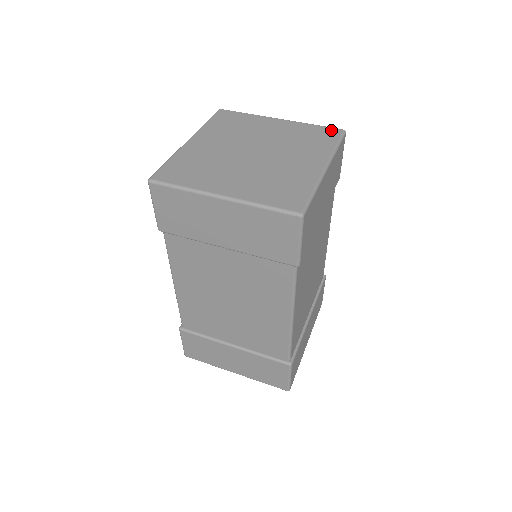
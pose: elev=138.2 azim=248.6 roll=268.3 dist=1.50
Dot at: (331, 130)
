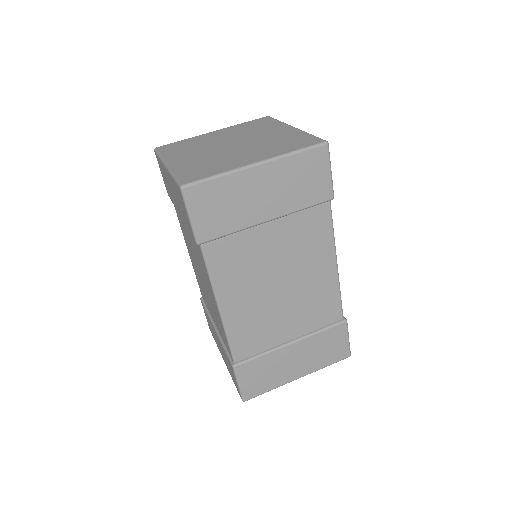
Dot at: (260, 119)
